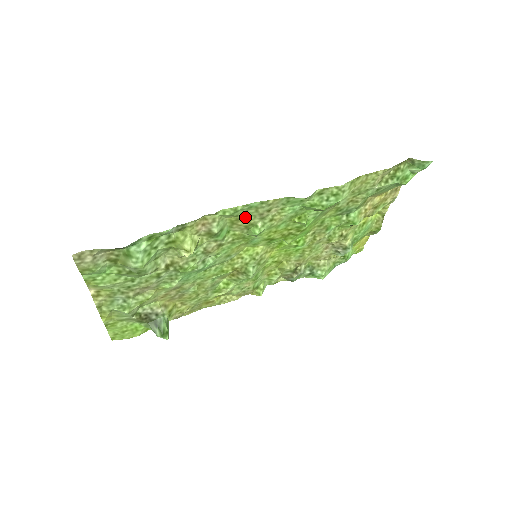
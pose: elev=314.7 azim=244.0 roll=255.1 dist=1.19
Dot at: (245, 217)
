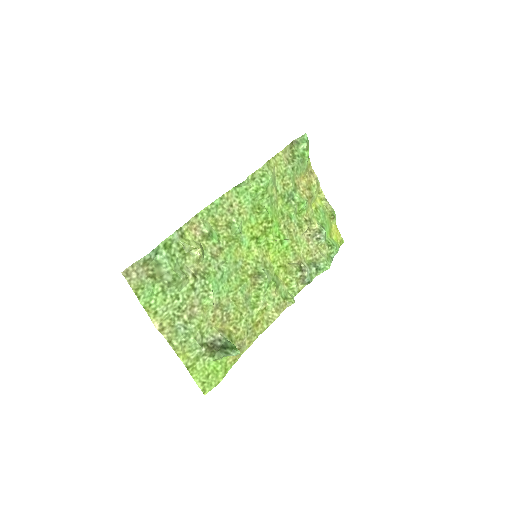
Dot at: (220, 217)
